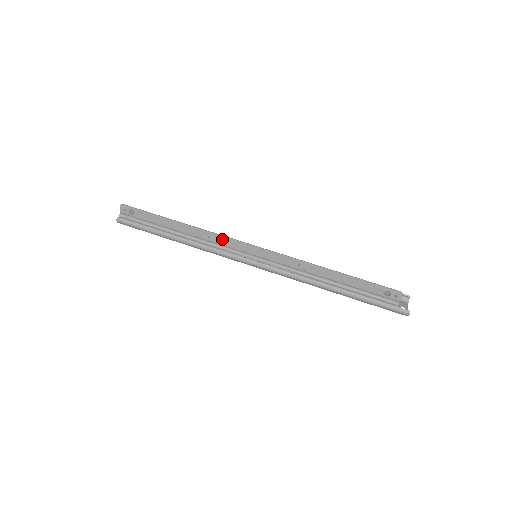
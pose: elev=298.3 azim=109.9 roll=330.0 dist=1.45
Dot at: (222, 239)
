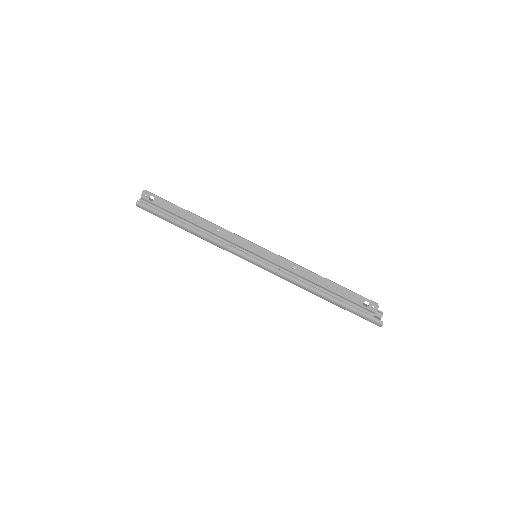
Dot at: (230, 235)
